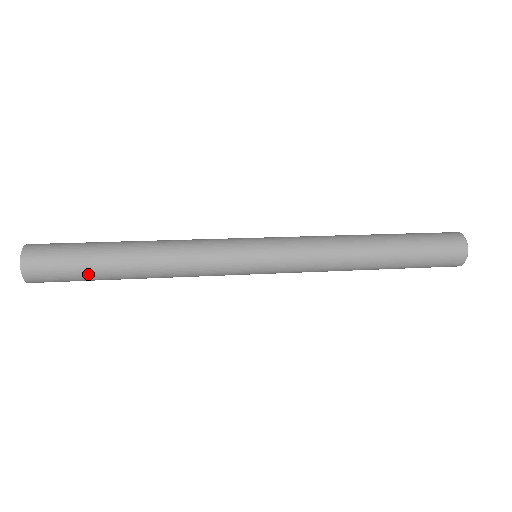
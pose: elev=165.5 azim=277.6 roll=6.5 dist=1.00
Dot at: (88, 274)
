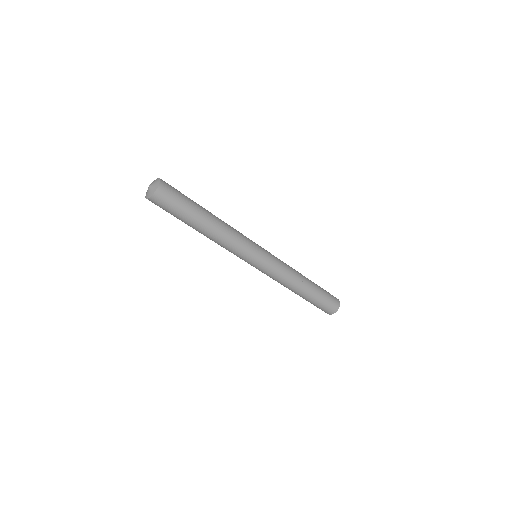
Dot at: (190, 199)
